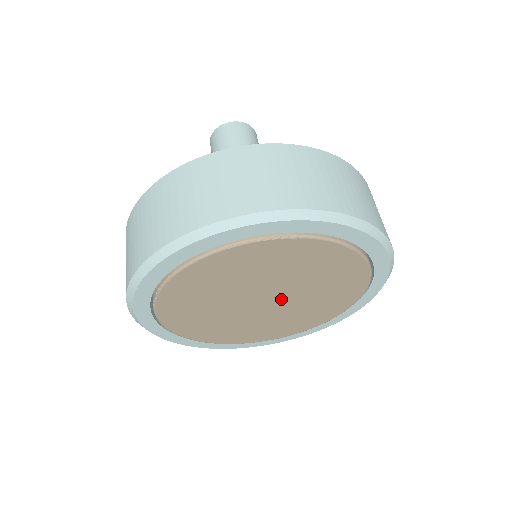
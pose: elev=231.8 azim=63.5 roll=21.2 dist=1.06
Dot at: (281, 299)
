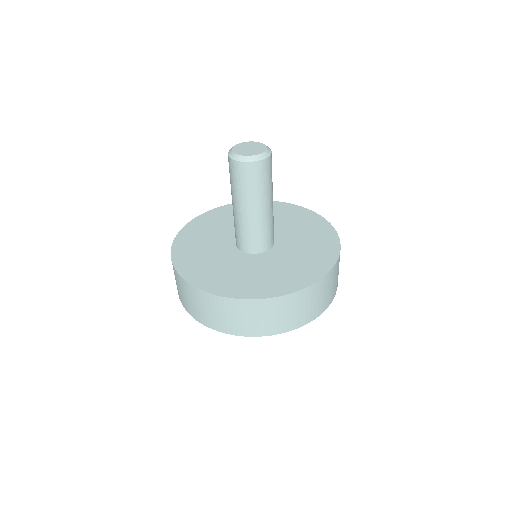
Dot at: occluded
